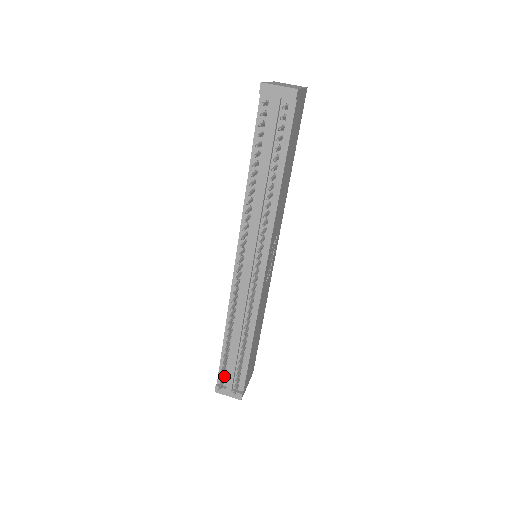
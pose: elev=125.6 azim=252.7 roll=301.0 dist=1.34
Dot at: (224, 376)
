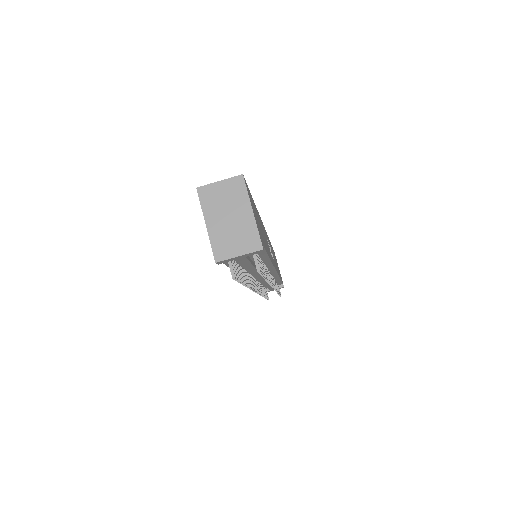
Dot at: occluded
